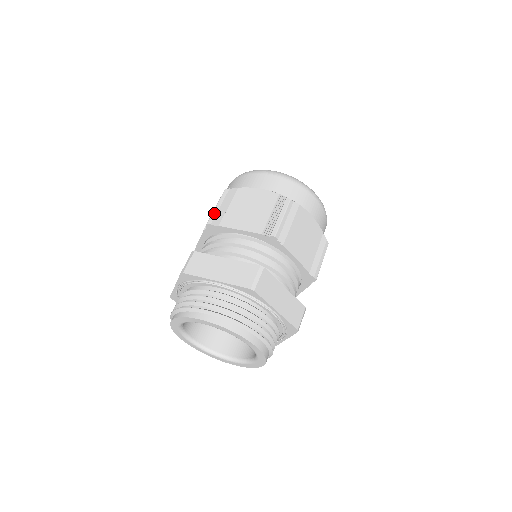
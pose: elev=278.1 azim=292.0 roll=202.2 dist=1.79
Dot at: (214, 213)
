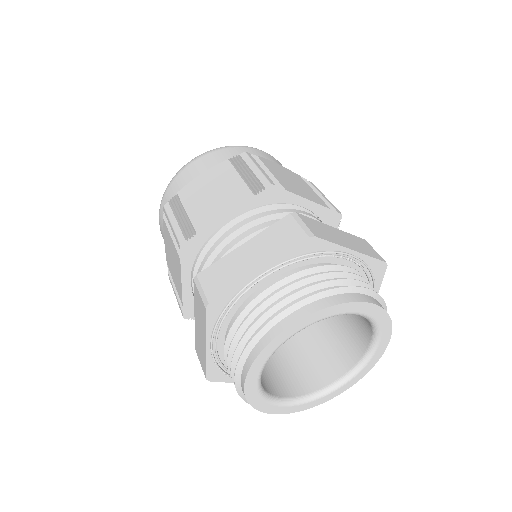
Dot at: (176, 230)
